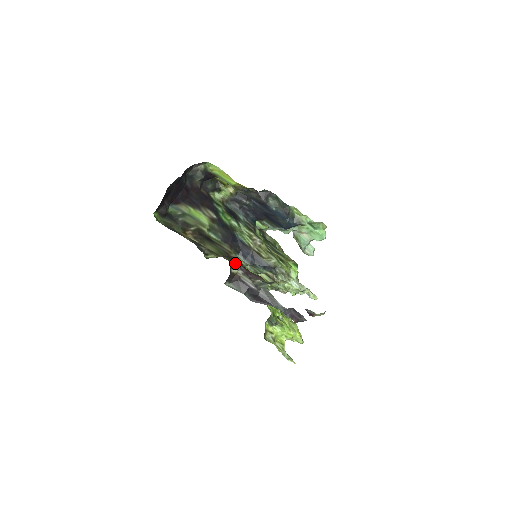
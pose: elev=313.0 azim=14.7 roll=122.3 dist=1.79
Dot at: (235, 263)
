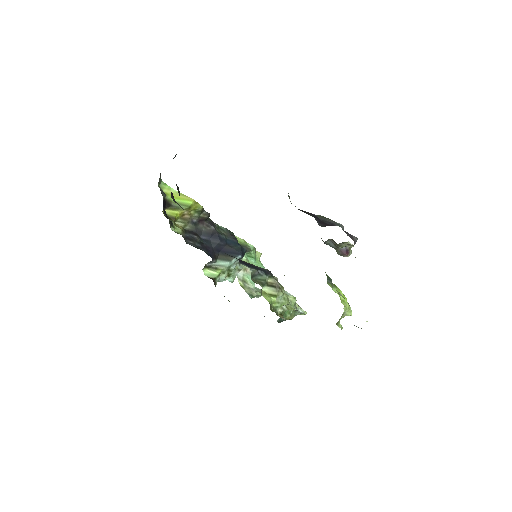
Dot at: occluded
